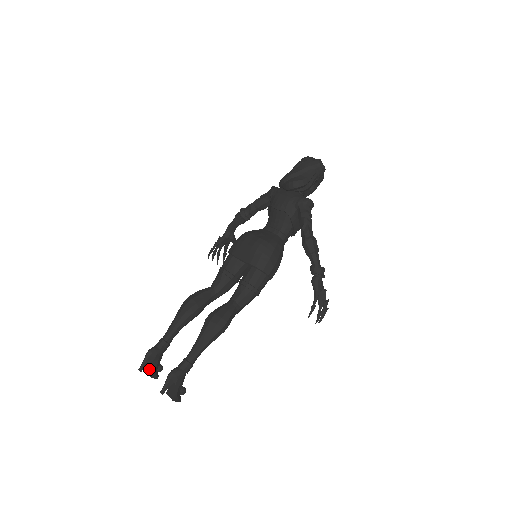
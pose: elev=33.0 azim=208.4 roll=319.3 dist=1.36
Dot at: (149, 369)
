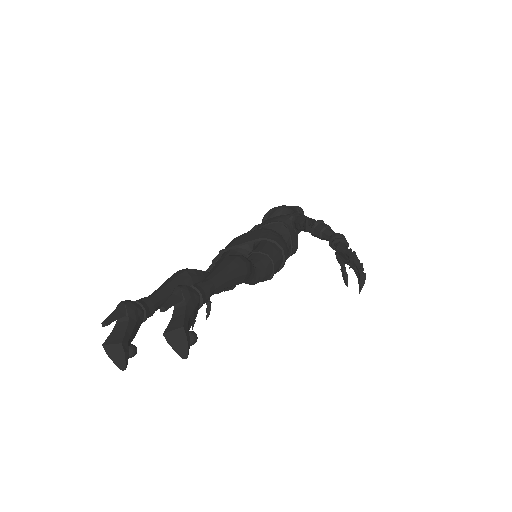
Dot at: (117, 335)
